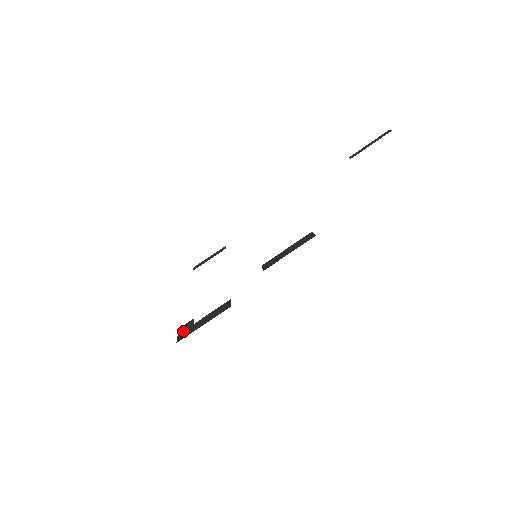
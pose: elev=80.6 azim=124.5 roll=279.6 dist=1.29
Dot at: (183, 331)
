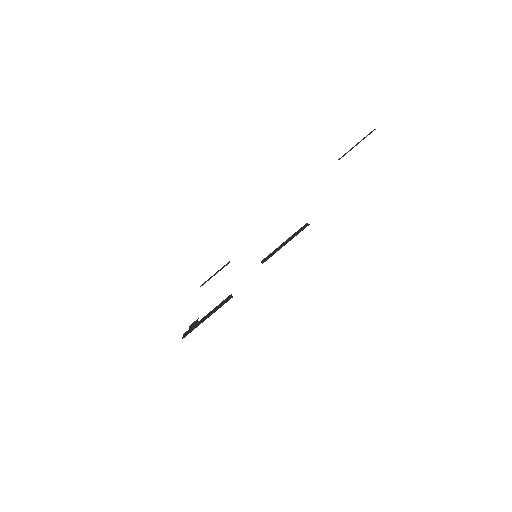
Dot at: (188, 330)
